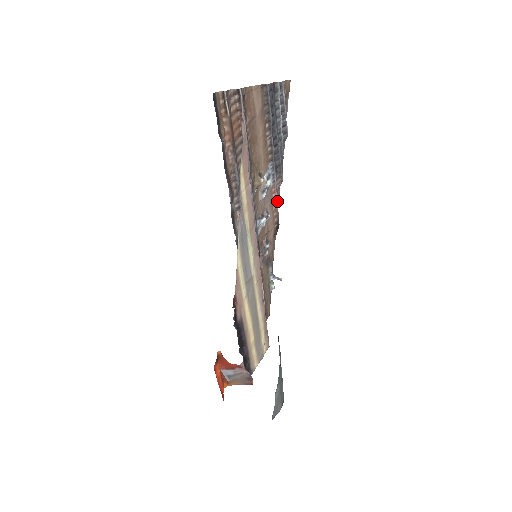
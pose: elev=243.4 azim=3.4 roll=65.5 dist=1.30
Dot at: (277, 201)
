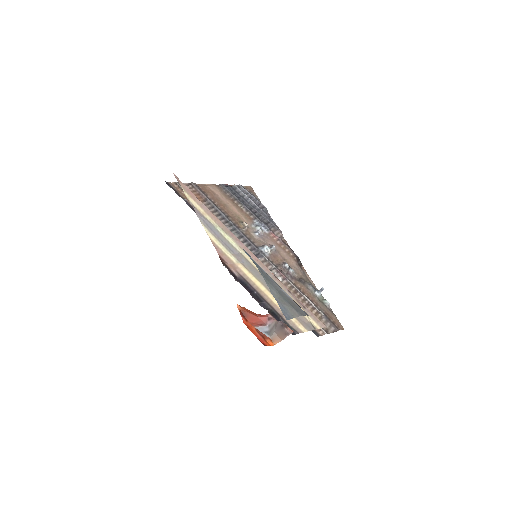
Dot at: (283, 243)
